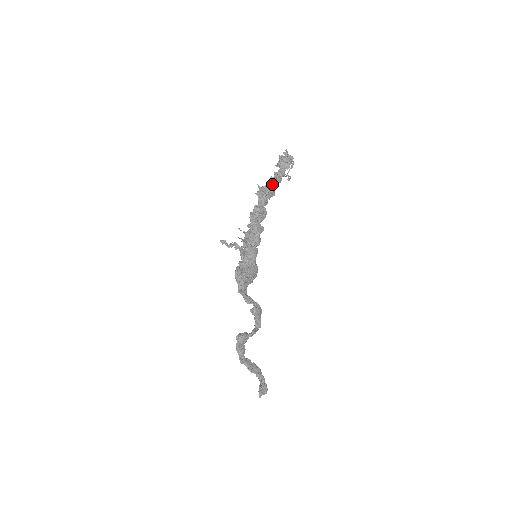
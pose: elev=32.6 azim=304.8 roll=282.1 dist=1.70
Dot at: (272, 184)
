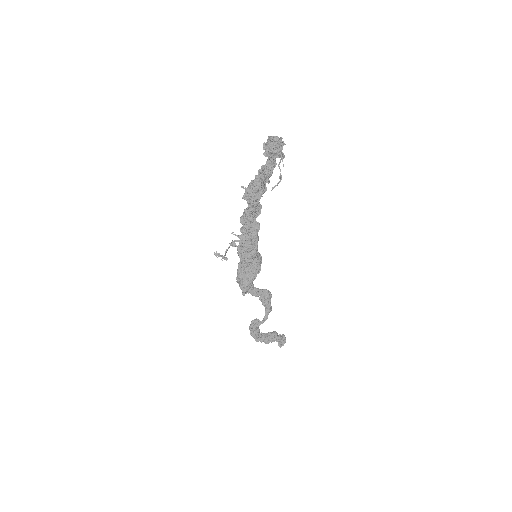
Dot at: (261, 181)
